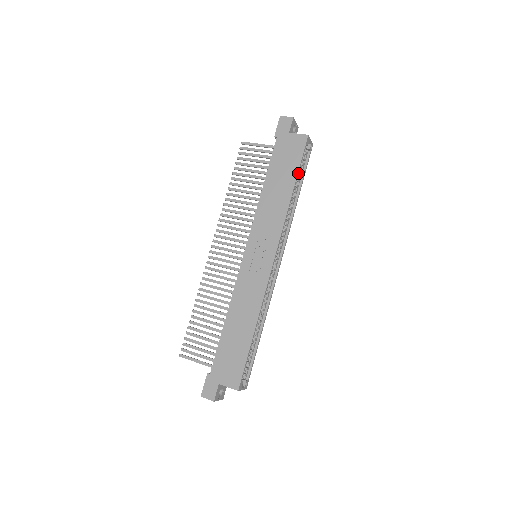
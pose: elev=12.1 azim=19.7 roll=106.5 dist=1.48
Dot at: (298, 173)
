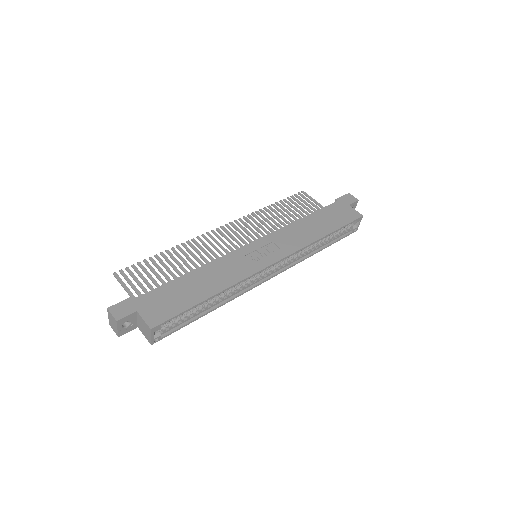
Dot at: occluded
